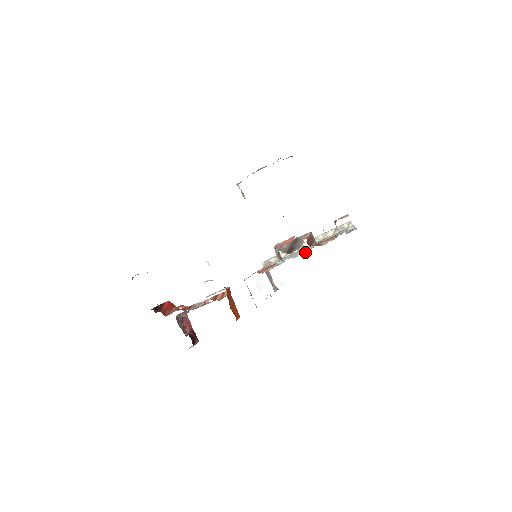
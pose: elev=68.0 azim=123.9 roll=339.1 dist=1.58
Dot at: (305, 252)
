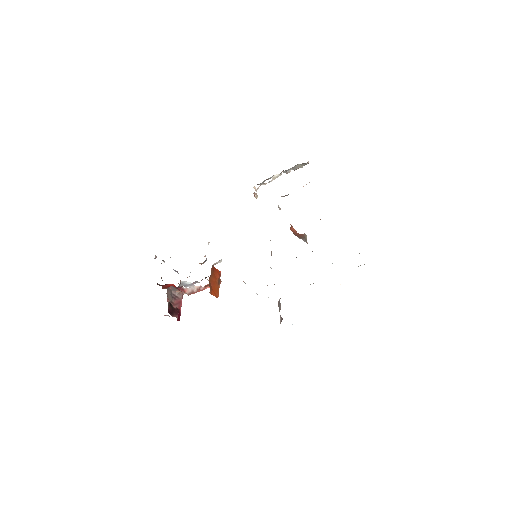
Dot at: occluded
